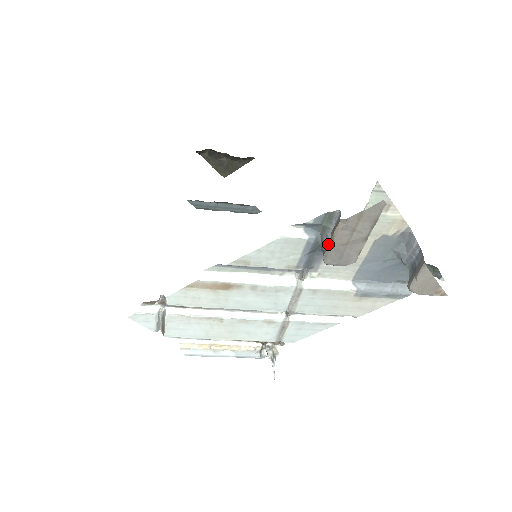
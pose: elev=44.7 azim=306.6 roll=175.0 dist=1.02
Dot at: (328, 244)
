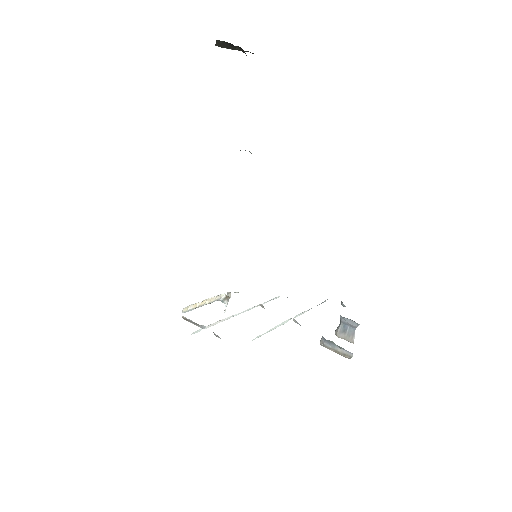
Dot at: (332, 349)
